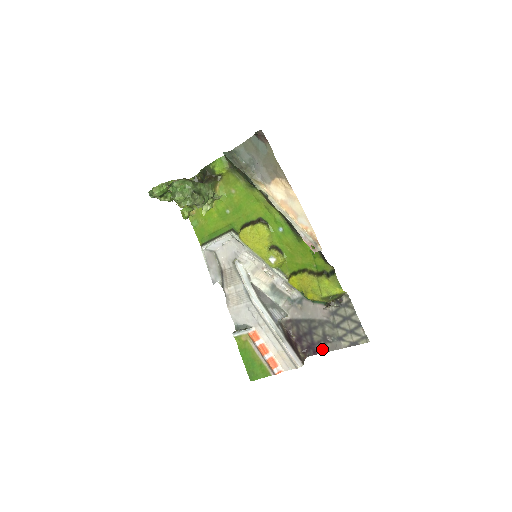
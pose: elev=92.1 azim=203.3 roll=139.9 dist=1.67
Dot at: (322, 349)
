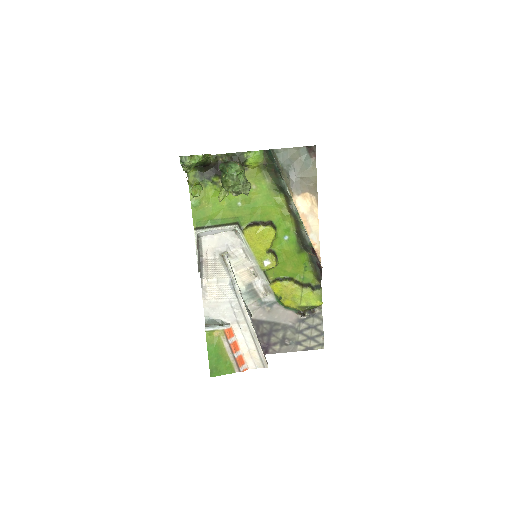
Dot at: (276, 350)
